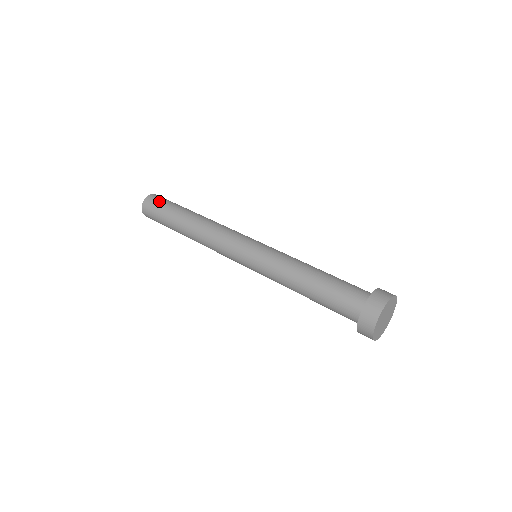
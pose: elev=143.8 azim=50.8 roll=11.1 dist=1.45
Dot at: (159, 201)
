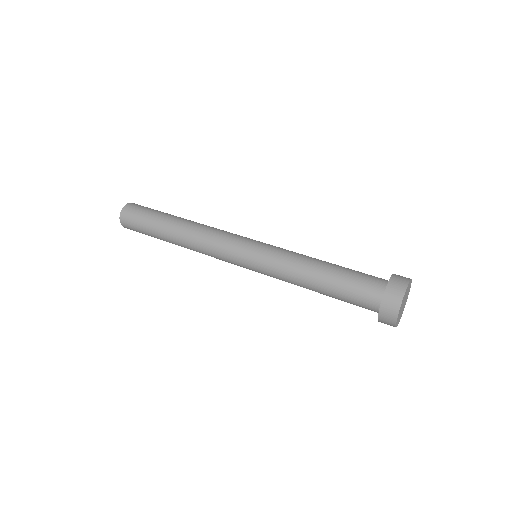
Dot at: occluded
